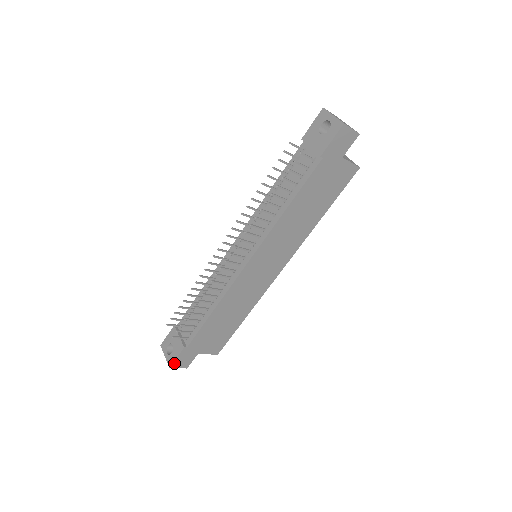
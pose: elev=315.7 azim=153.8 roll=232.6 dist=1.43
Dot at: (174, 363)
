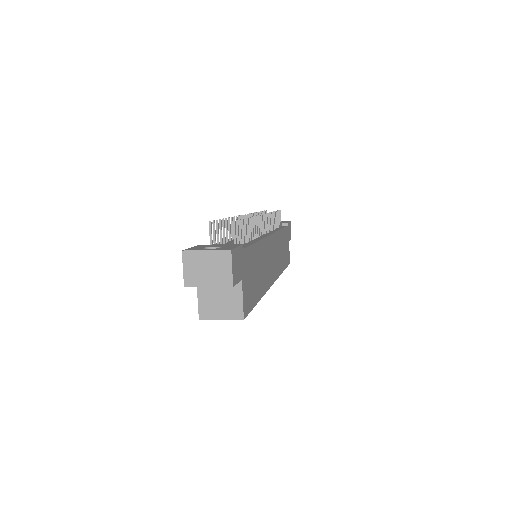
Dot at: (234, 251)
